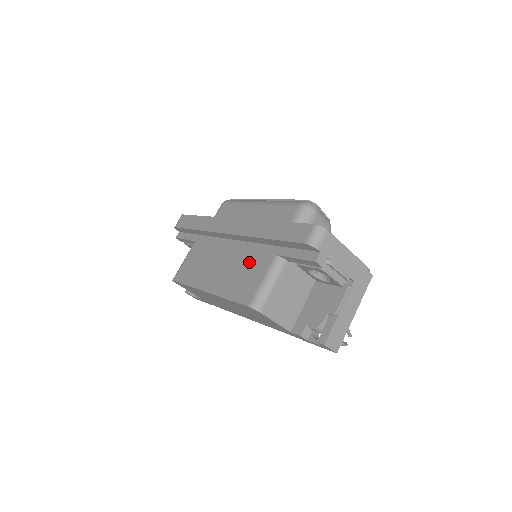
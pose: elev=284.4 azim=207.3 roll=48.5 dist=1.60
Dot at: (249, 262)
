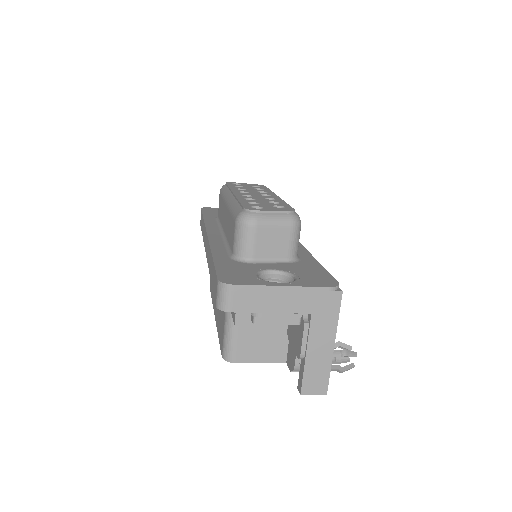
Dot at: occluded
